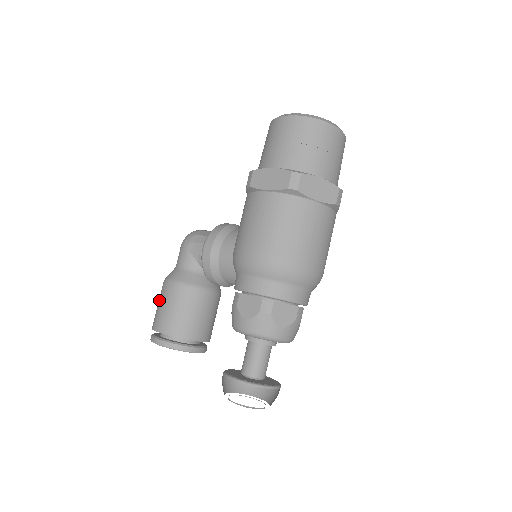
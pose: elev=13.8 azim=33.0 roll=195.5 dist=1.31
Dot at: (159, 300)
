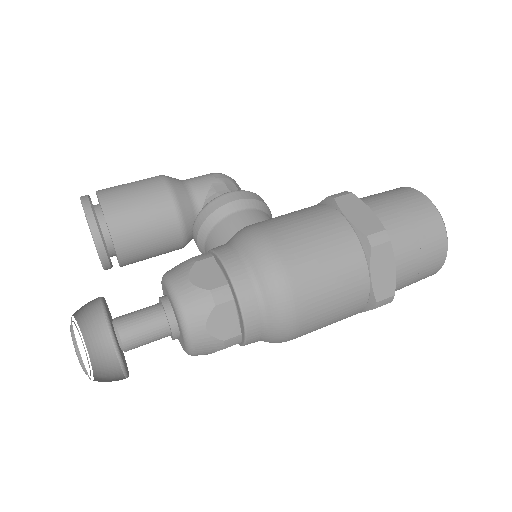
Dot at: (135, 181)
